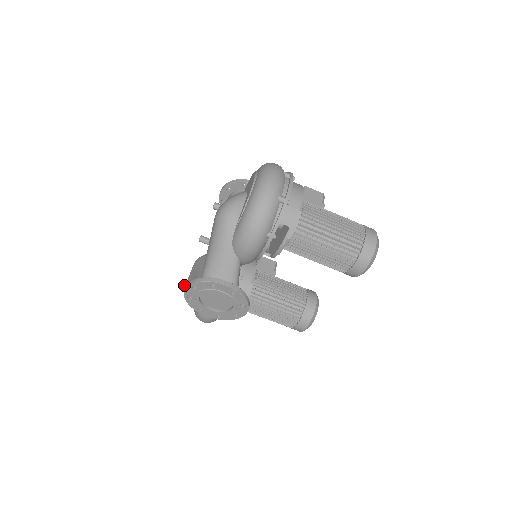
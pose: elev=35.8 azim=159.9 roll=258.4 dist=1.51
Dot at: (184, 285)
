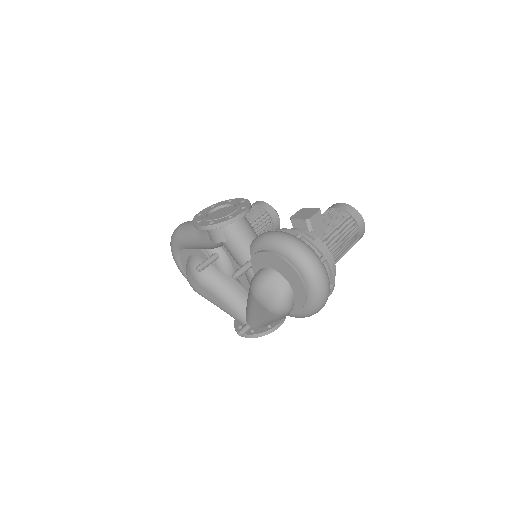
Dot at: (242, 336)
